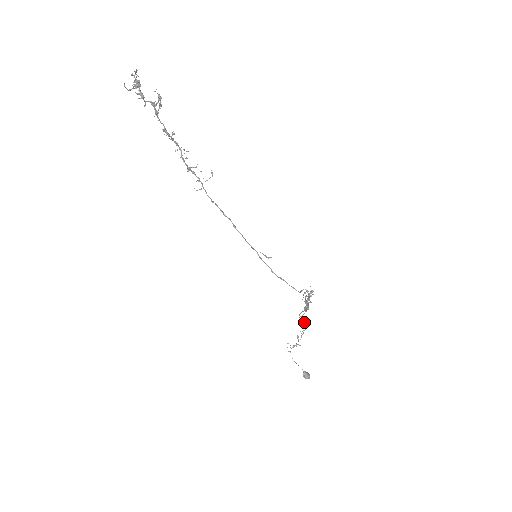
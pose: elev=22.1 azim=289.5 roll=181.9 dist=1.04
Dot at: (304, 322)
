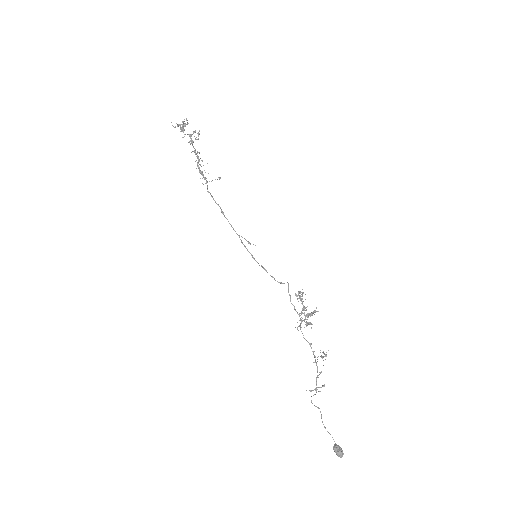
Dot at: (321, 355)
